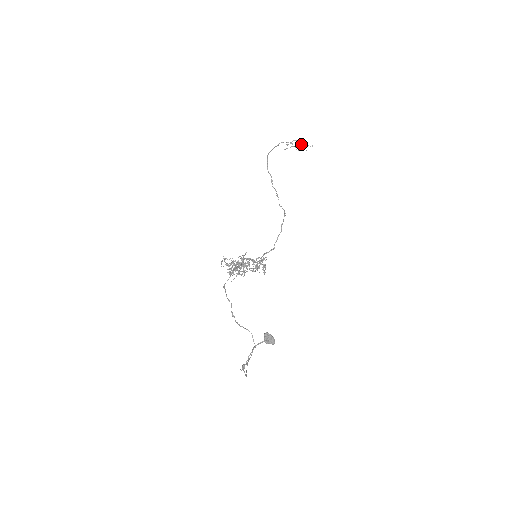
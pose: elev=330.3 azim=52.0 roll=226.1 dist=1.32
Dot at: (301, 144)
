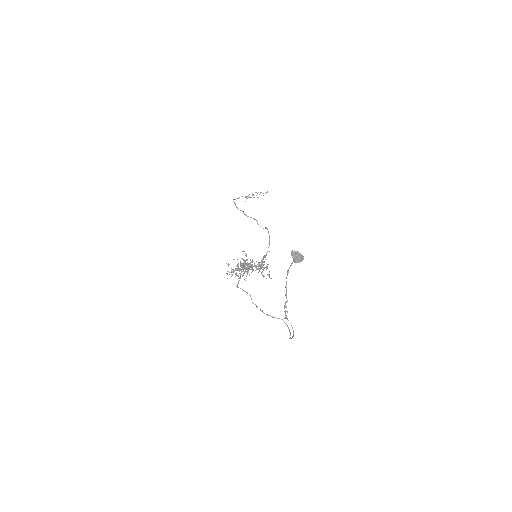
Dot at: (257, 193)
